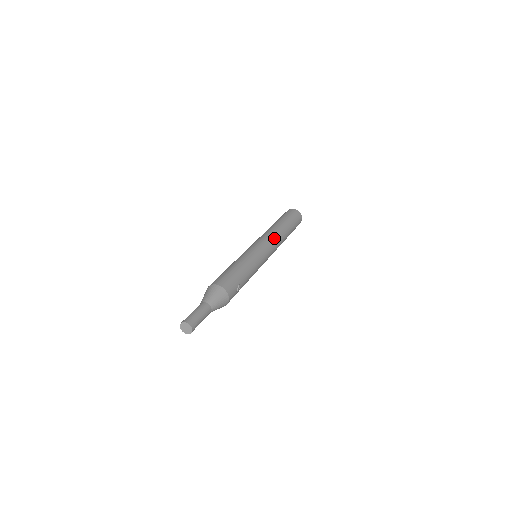
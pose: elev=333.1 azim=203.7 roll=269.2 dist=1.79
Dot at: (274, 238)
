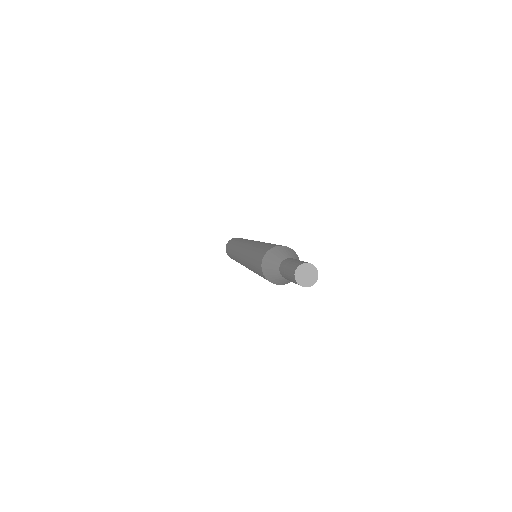
Dot at: occluded
